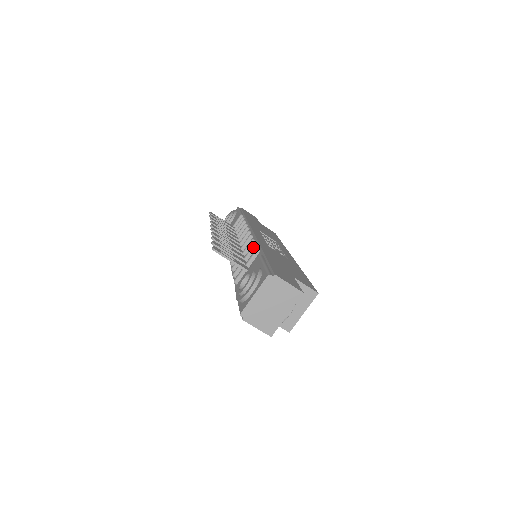
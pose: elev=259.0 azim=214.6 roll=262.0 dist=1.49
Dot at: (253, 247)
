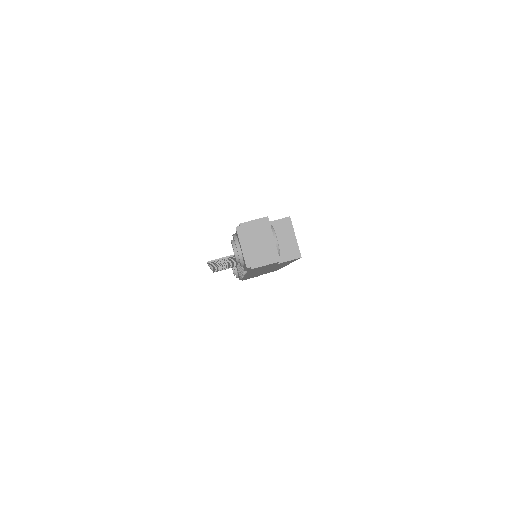
Dot at: occluded
